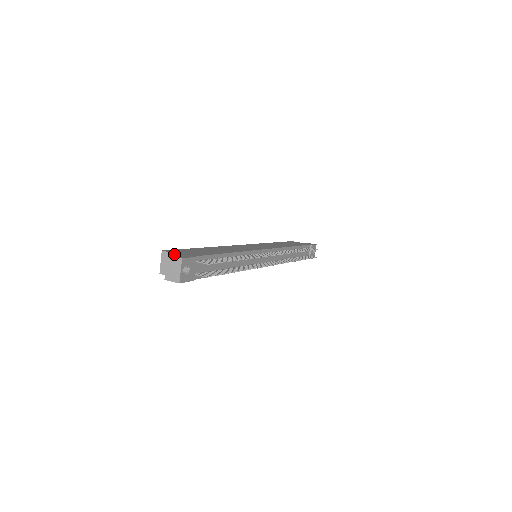
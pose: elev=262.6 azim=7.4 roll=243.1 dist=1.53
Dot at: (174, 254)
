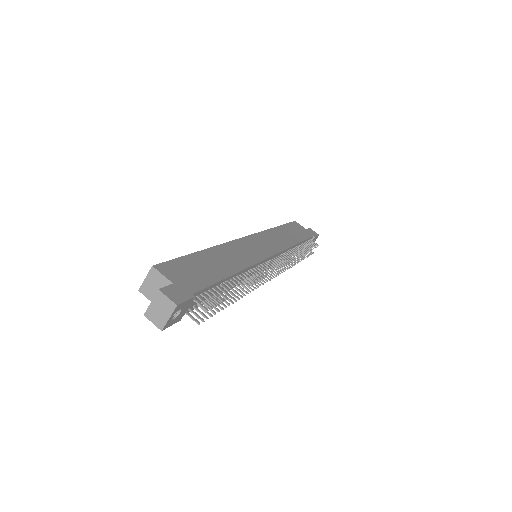
Dot at: occluded
